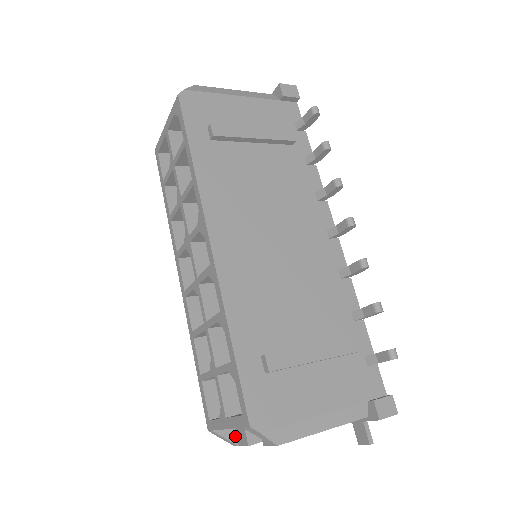
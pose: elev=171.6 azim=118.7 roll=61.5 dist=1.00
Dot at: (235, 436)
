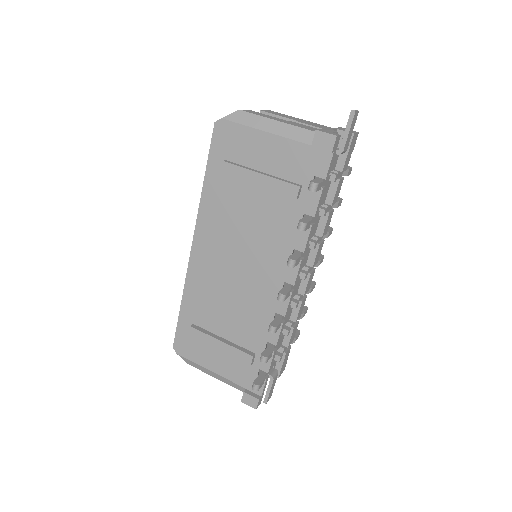
Dot at: occluded
